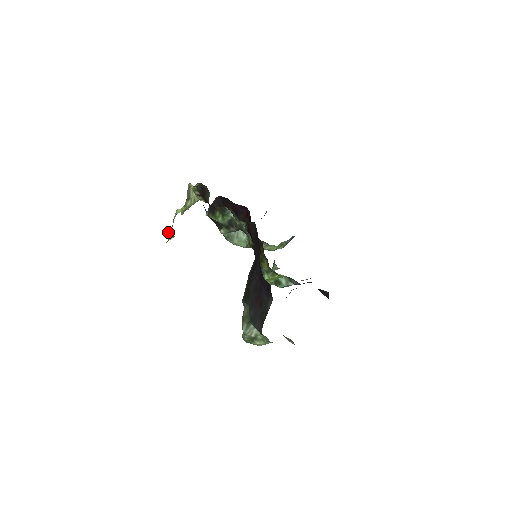
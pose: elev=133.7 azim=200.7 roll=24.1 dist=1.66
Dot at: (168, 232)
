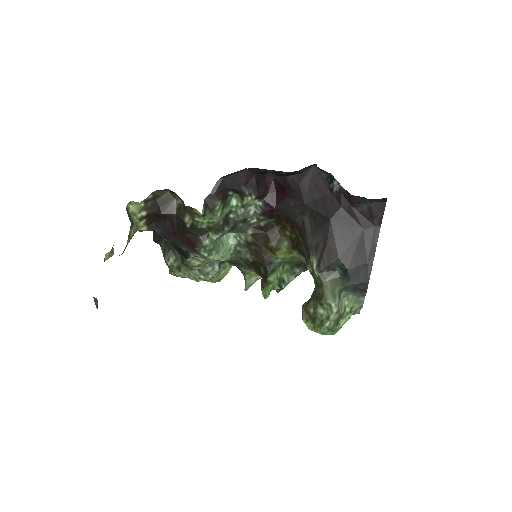
Dot at: occluded
